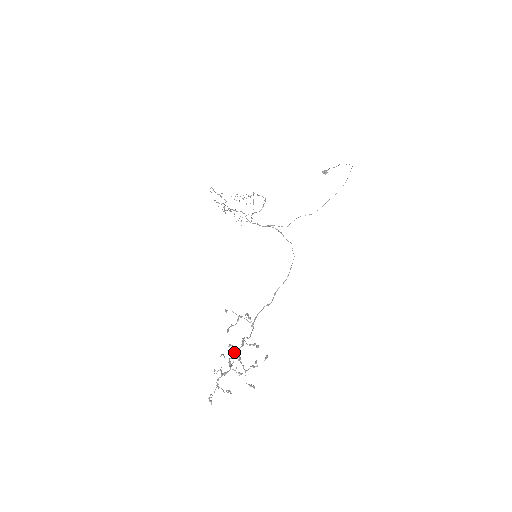
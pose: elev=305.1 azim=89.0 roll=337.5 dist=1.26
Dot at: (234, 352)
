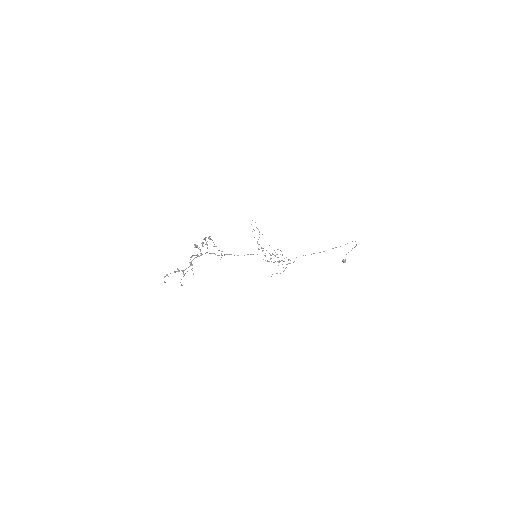
Dot at: (196, 247)
